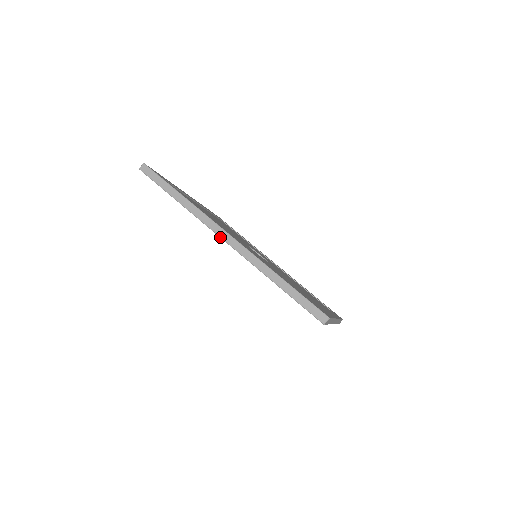
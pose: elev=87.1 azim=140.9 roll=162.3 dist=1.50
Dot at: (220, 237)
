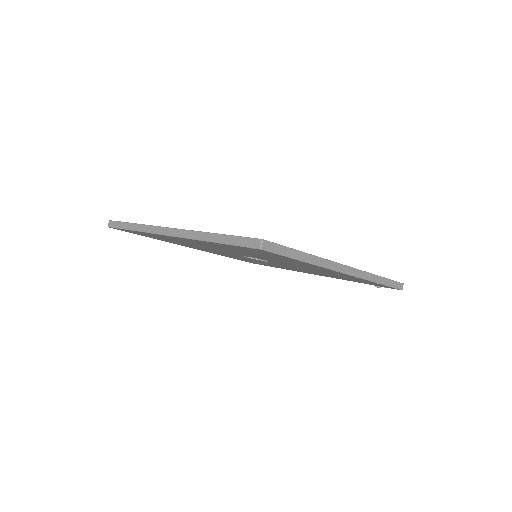
Dot at: (165, 235)
